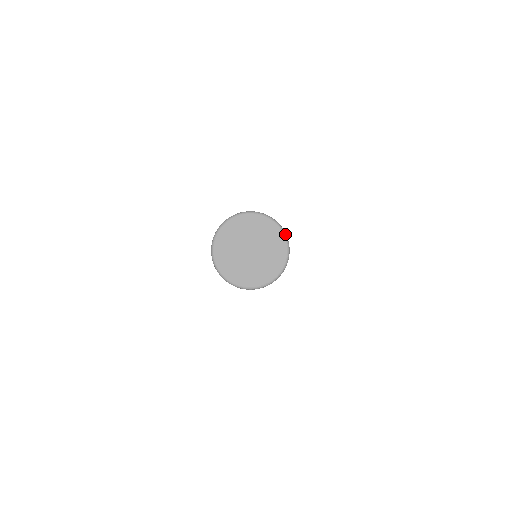
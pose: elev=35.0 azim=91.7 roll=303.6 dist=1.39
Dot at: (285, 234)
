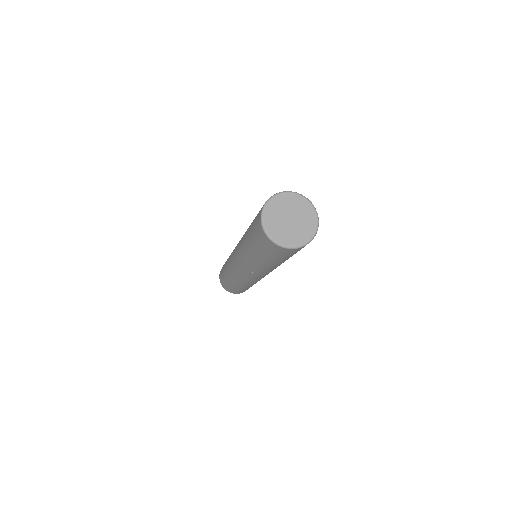
Dot at: (317, 230)
